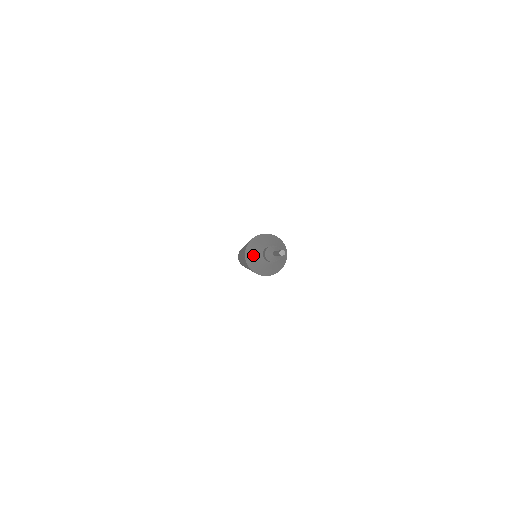
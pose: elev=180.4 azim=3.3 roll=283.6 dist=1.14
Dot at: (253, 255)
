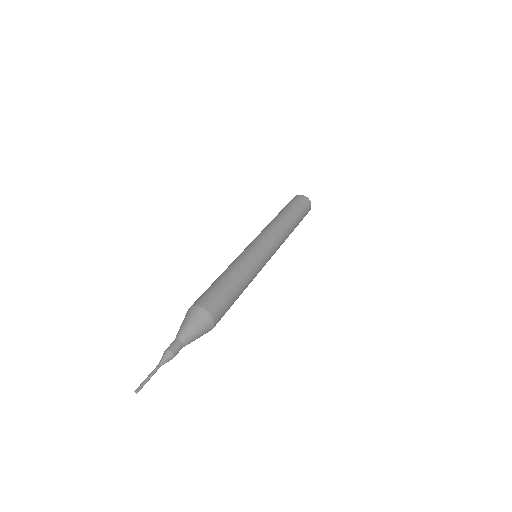
Dot at: (181, 326)
